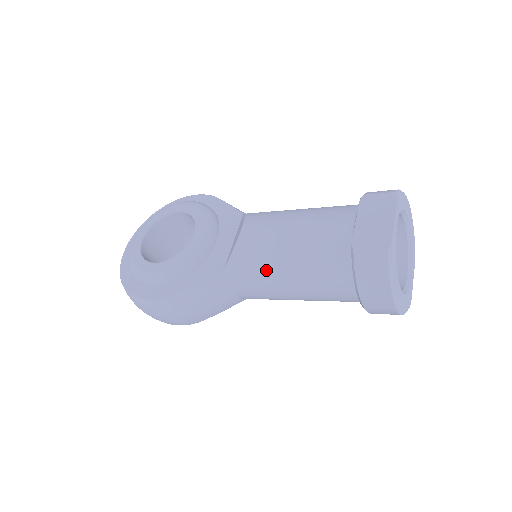
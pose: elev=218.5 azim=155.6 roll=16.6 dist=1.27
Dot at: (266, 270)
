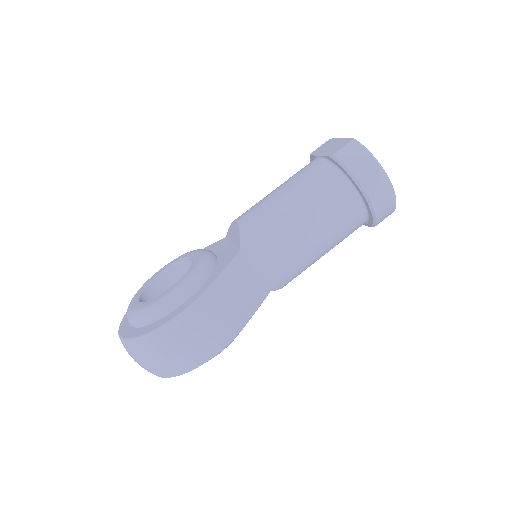
Dot at: (278, 222)
